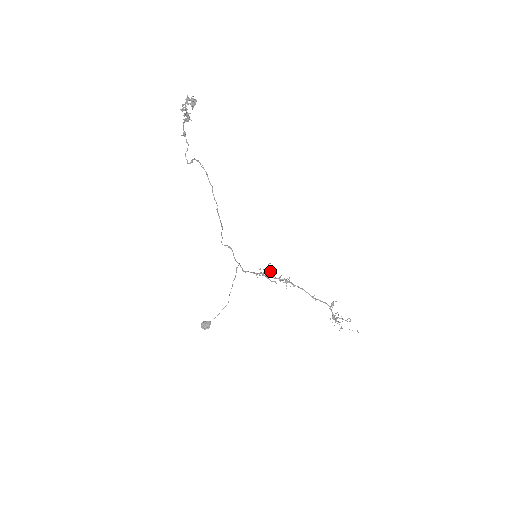
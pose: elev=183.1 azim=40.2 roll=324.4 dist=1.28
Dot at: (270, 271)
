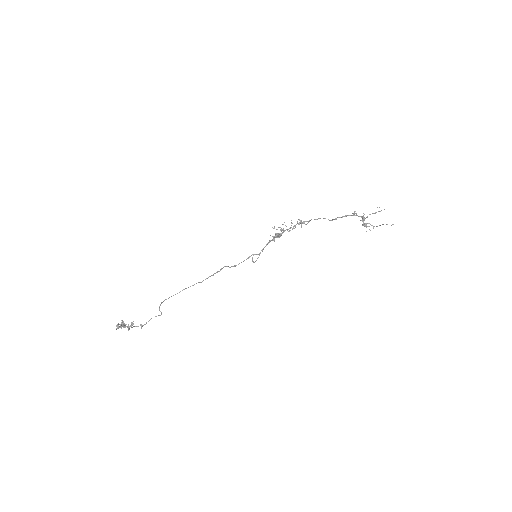
Dot at: occluded
